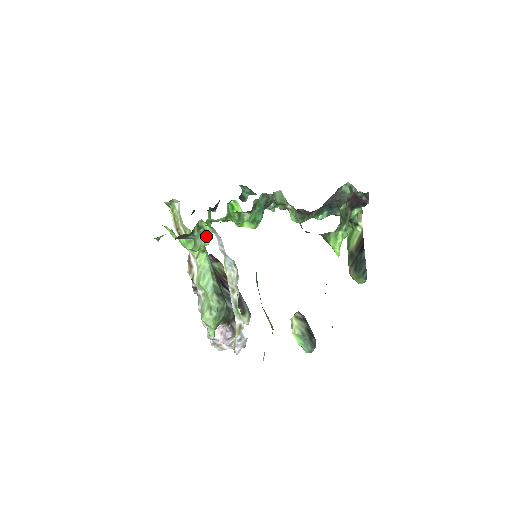
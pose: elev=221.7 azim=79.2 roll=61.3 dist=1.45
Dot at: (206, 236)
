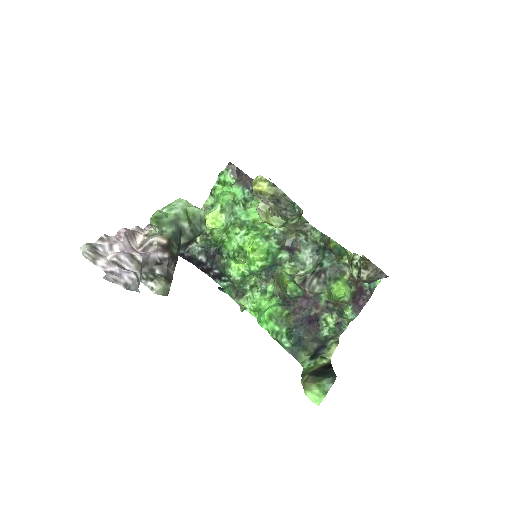
Dot at: (227, 222)
